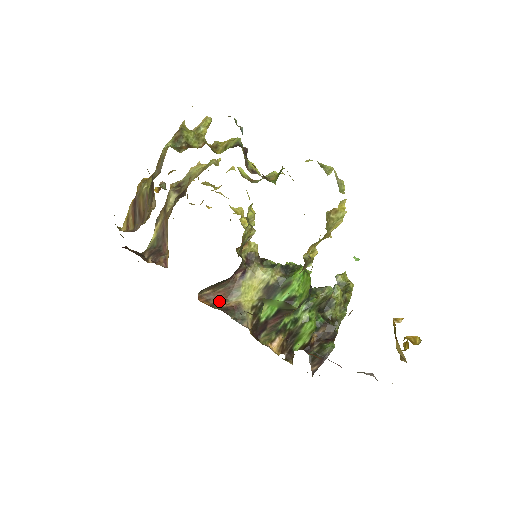
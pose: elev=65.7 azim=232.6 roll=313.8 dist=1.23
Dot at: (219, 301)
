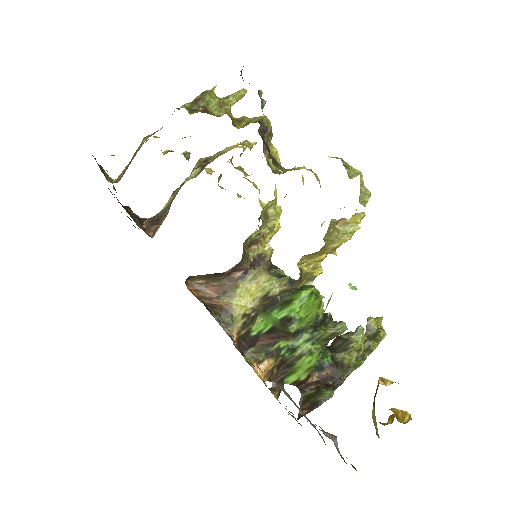
Dot at: (209, 296)
